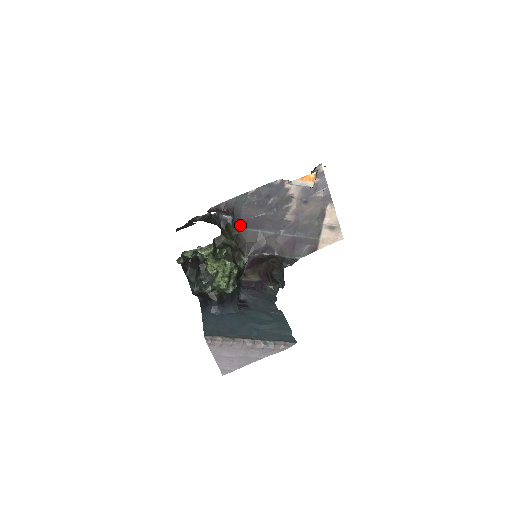
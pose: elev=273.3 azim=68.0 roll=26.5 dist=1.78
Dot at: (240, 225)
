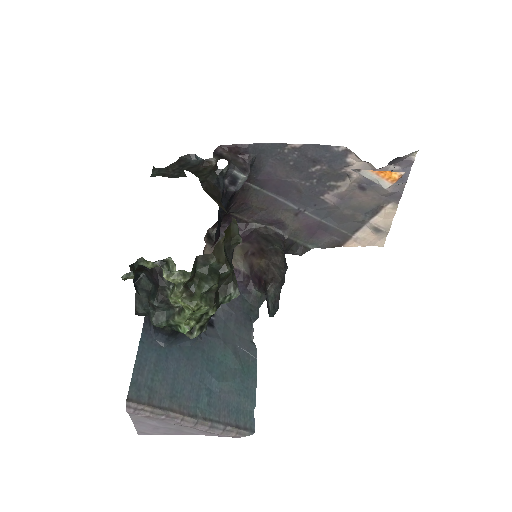
Dot at: (255, 181)
